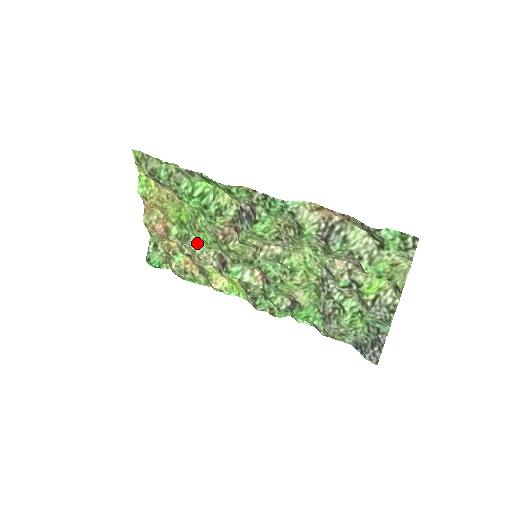
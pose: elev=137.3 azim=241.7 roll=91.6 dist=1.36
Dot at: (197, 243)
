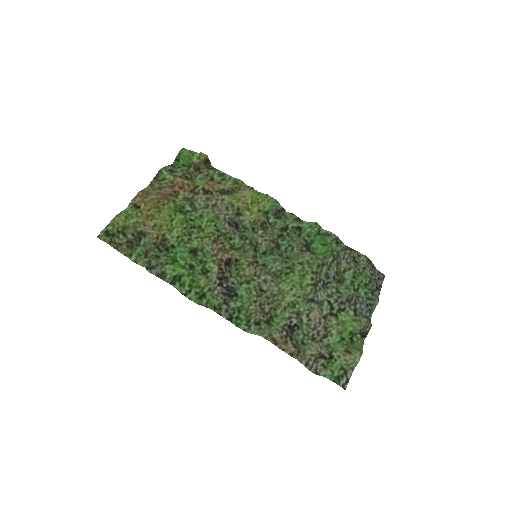
Dot at: (205, 213)
